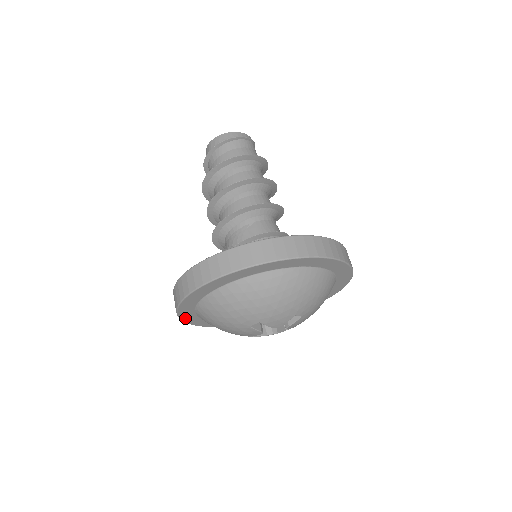
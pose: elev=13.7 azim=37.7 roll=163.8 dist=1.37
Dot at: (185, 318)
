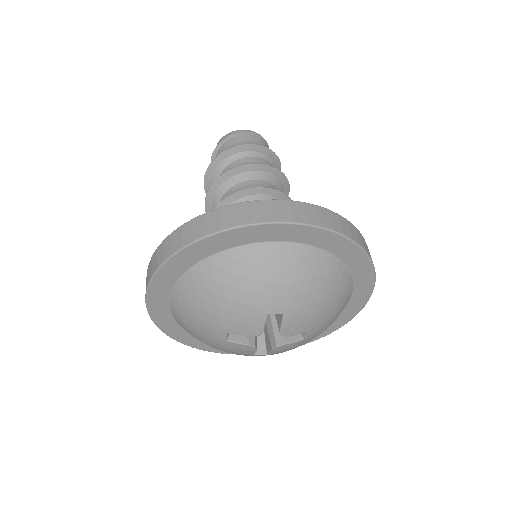
Dot at: (200, 346)
